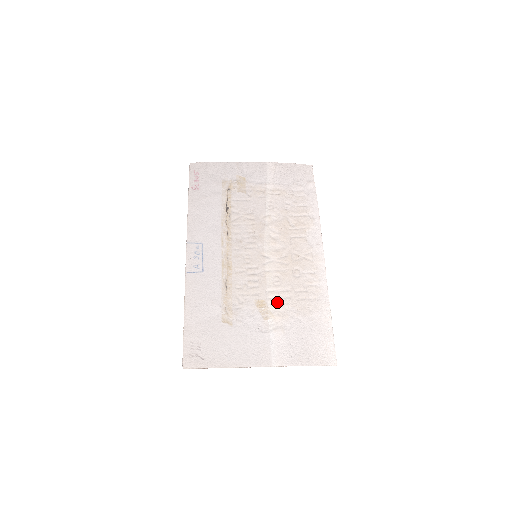
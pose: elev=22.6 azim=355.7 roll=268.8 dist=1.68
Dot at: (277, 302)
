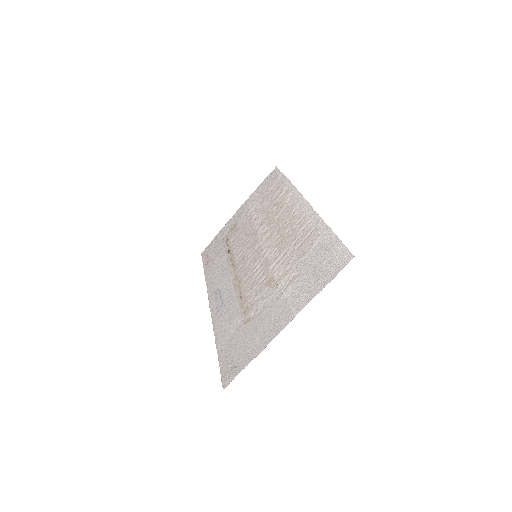
Dot at: (281, 267)
